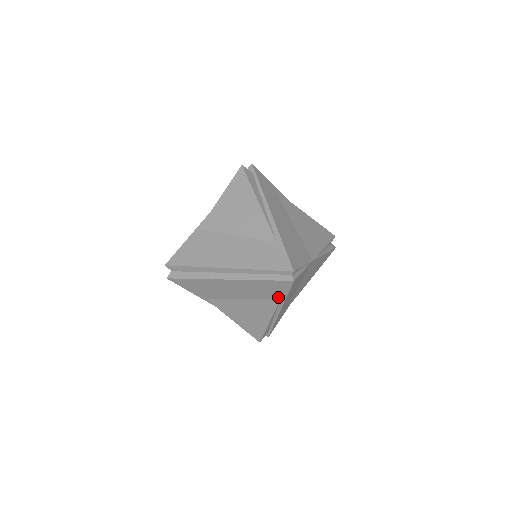
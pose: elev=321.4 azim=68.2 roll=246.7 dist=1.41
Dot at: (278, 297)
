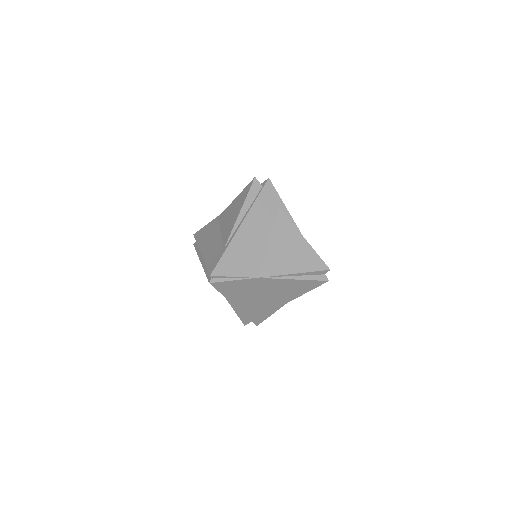
Dot at: occluded
